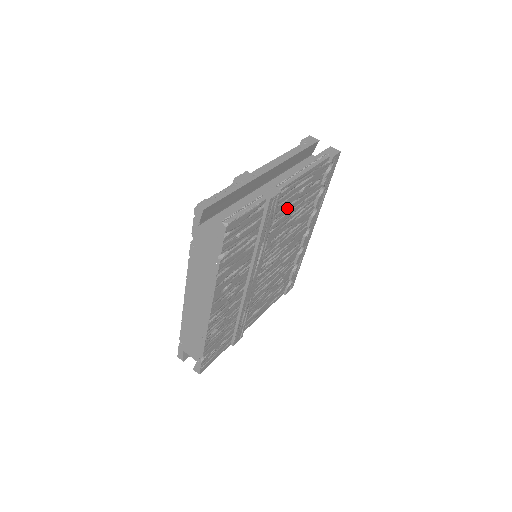
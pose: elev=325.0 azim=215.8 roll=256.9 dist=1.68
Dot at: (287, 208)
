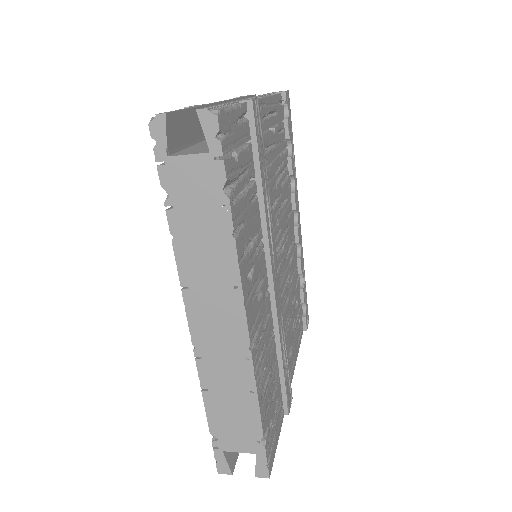
Dot at: (269, 152)
